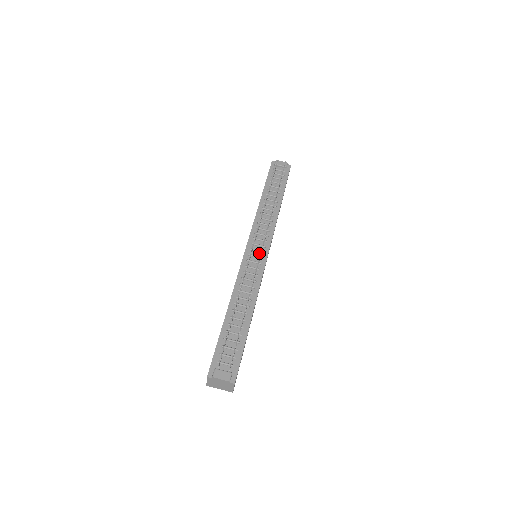
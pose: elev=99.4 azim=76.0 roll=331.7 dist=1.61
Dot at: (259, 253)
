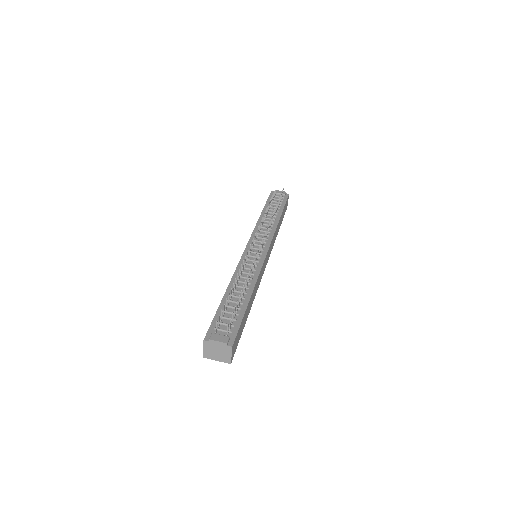
Dot at: occluded
